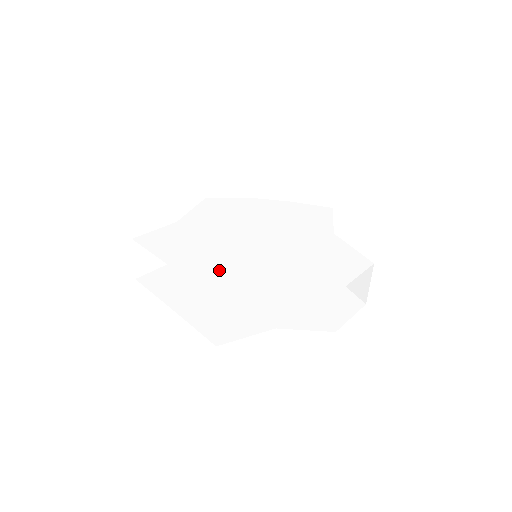
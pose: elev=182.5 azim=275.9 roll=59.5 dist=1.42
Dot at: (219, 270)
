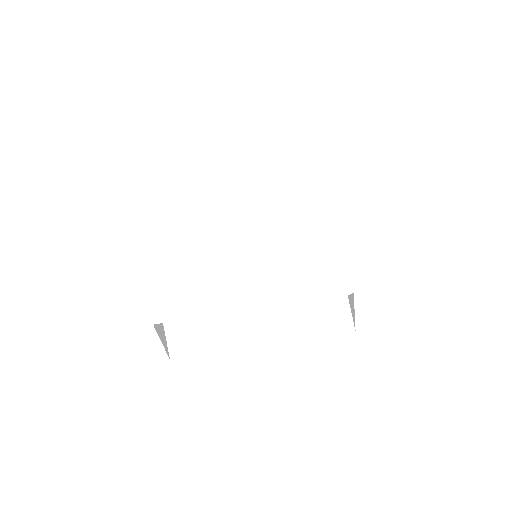
Dot at: (182, 284)
